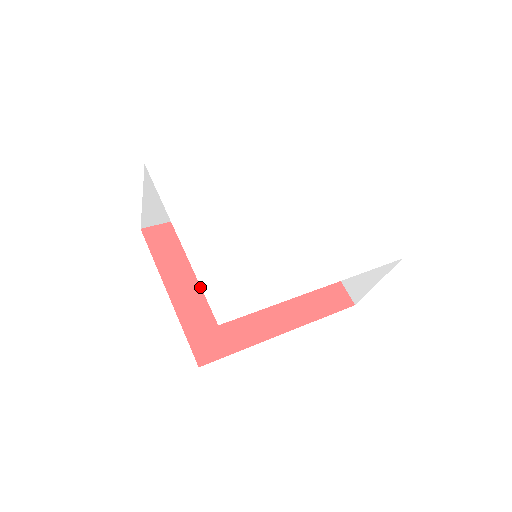
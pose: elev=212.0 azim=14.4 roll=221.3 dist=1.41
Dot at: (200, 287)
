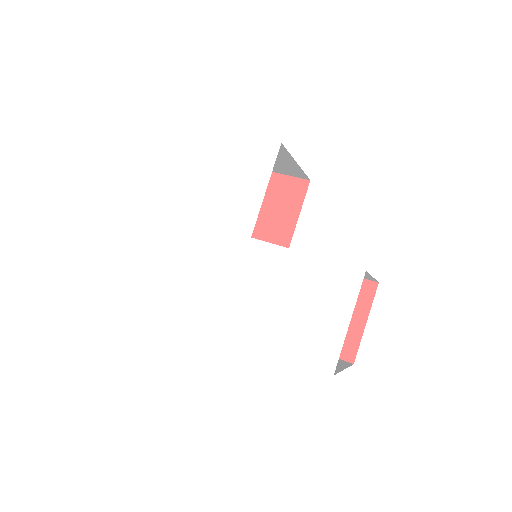
Dot at: occluded
